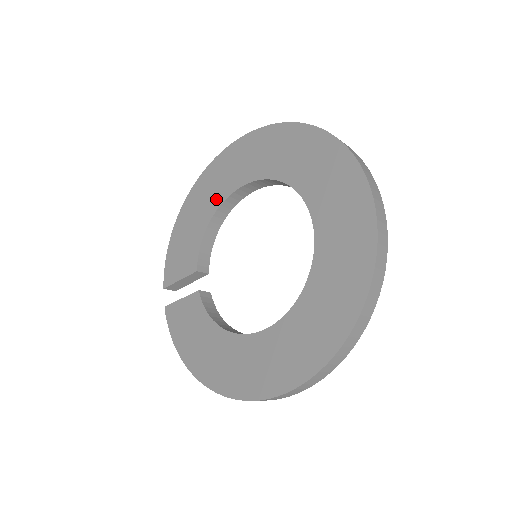
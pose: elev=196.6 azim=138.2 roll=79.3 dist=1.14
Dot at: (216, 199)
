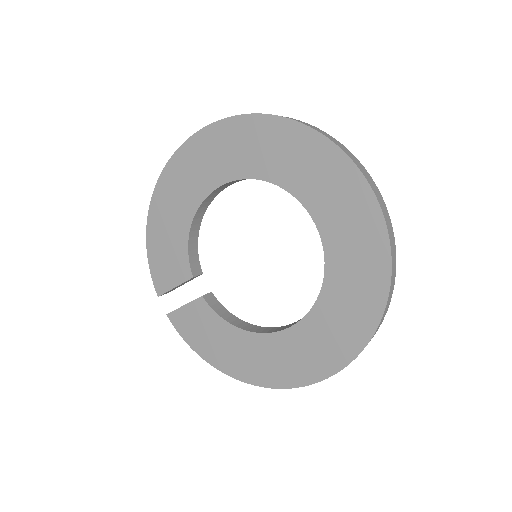
Dot at: (191, 201)
